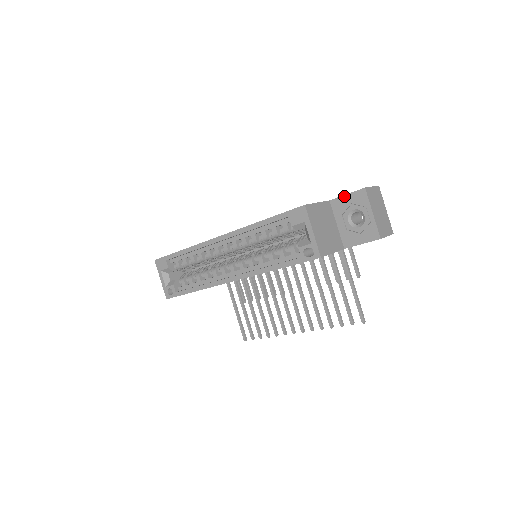
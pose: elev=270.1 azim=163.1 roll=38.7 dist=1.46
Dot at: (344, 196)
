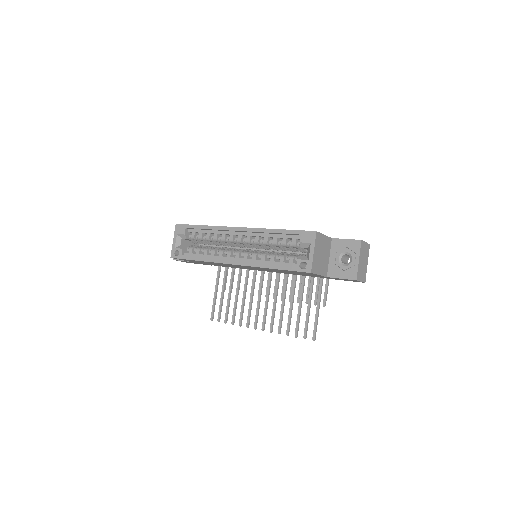
Dot at: (344, 239)
